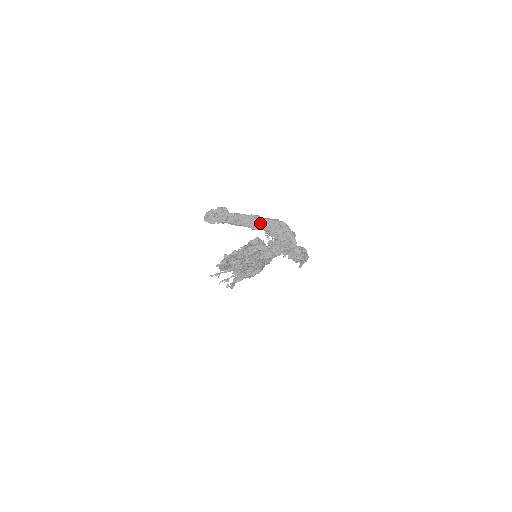
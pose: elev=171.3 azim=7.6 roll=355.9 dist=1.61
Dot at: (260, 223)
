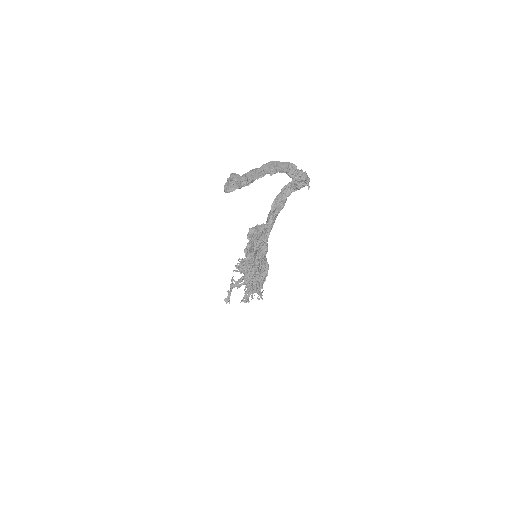
Dot at: (262, 170)
